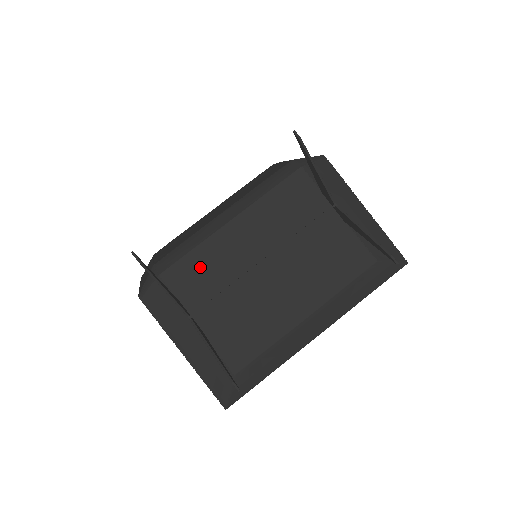
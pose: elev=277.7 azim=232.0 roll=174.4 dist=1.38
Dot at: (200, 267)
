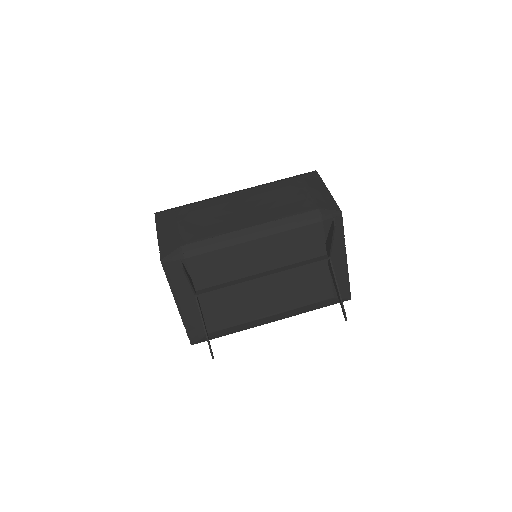
Dot at: (217, 263)
